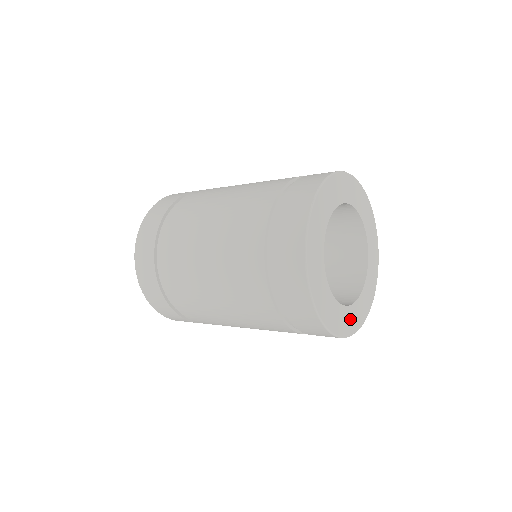
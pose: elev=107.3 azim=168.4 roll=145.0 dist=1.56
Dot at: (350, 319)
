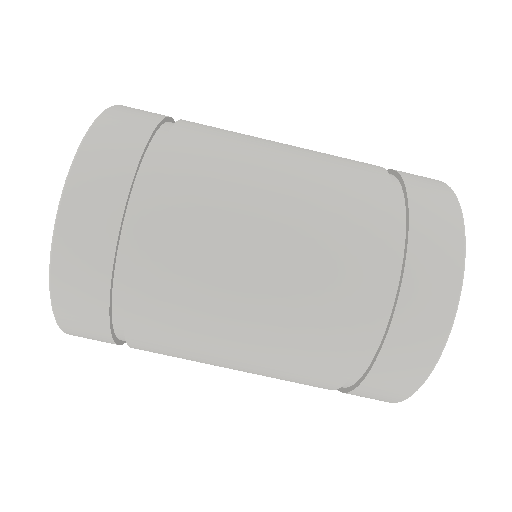
Dot at: occluded
